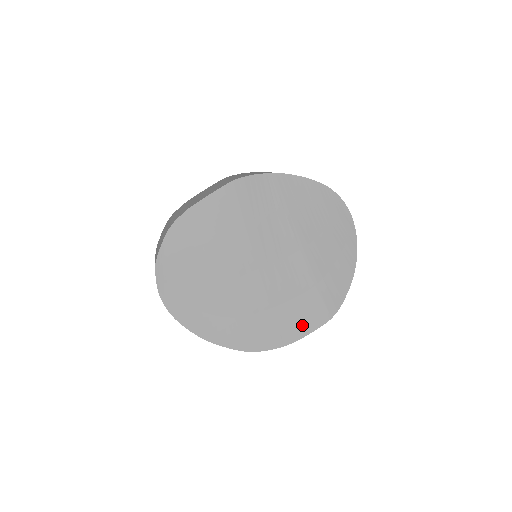
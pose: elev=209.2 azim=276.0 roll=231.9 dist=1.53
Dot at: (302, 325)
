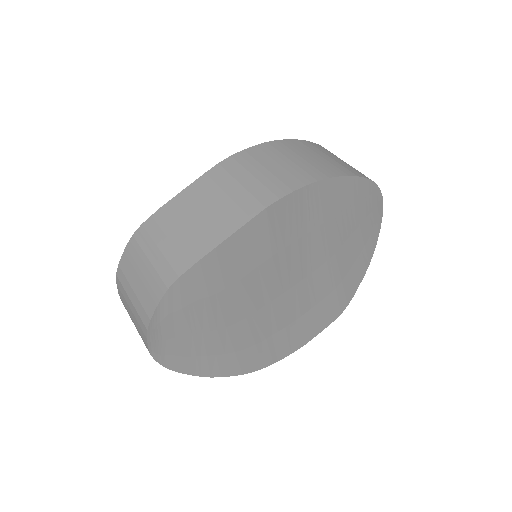
Dot at: (312, 330)
